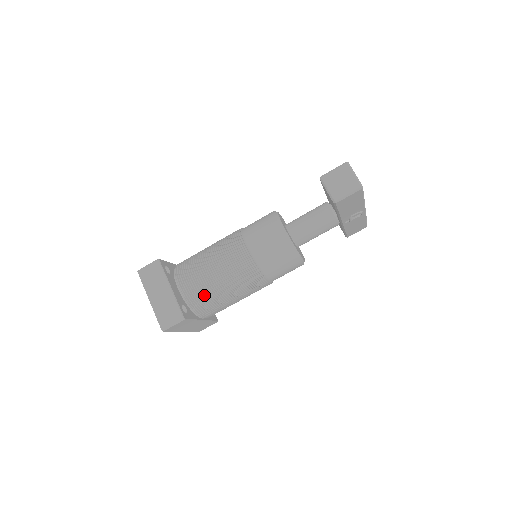
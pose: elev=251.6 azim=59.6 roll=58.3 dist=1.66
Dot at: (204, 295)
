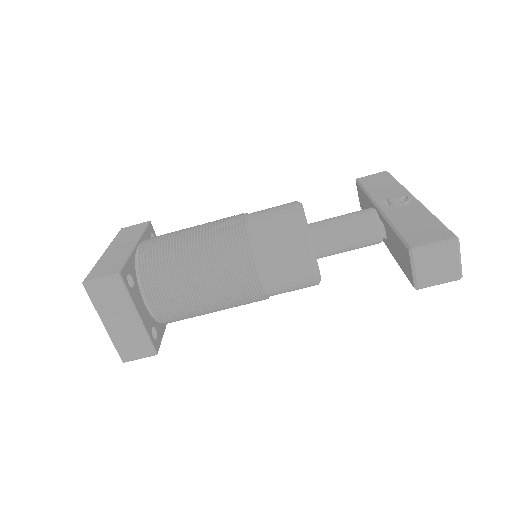
Dot at: (182, 314)
